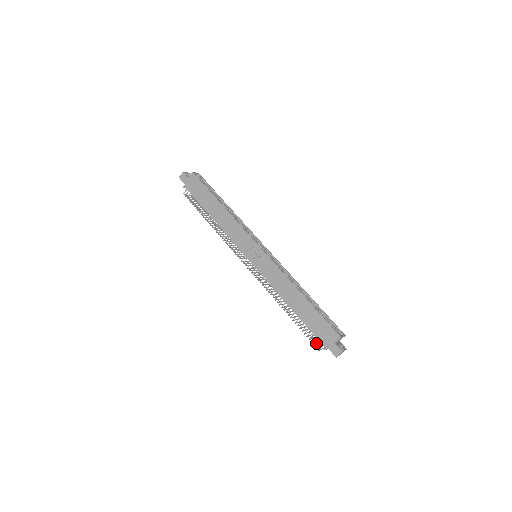
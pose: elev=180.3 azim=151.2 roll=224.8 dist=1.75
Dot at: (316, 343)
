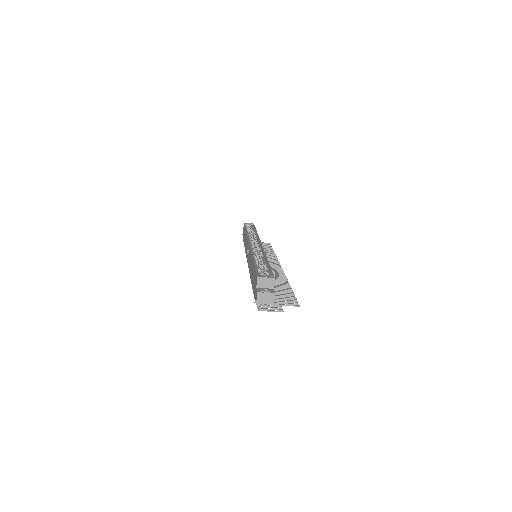
Dot at: (266, 307)
